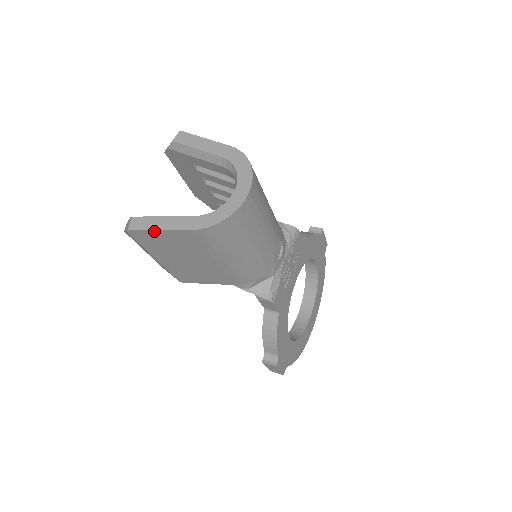
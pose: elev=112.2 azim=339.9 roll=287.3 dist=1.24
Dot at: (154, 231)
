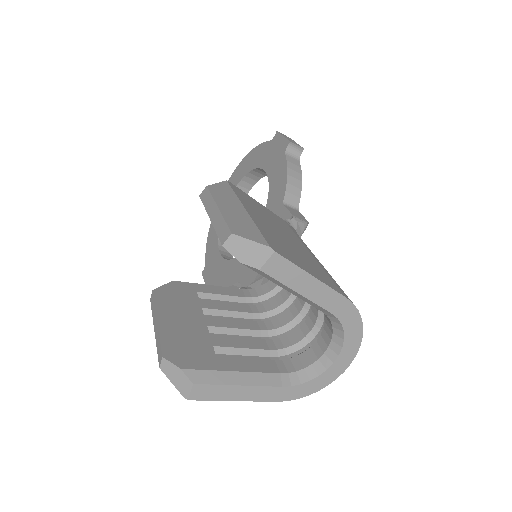
Dot at: (225, 398)
